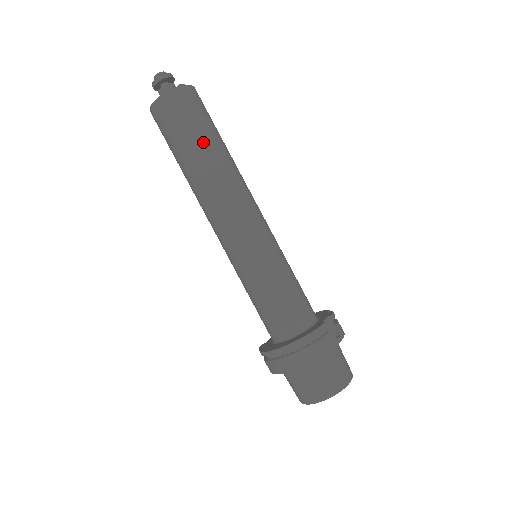
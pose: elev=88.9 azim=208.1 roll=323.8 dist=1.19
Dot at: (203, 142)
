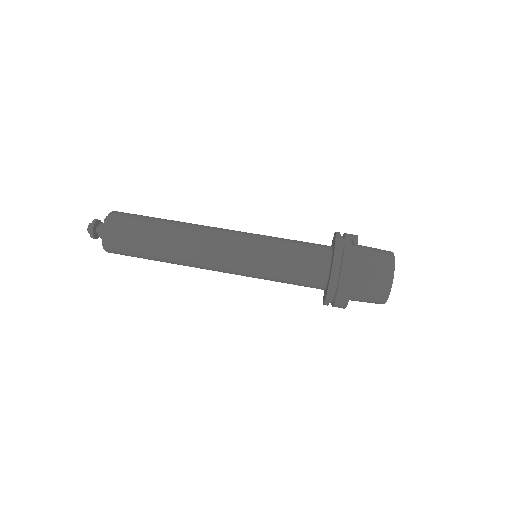
Dot at: (151, 234)
